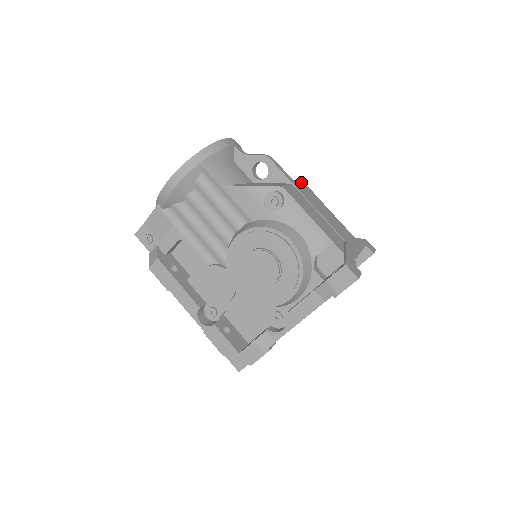
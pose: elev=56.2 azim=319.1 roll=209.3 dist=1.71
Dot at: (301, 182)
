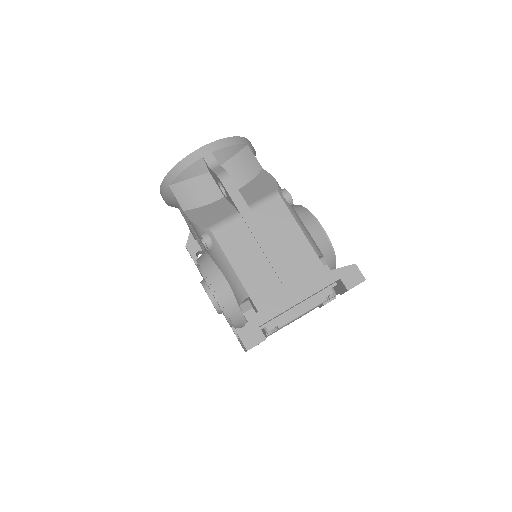
Dot at: (271, 196)
